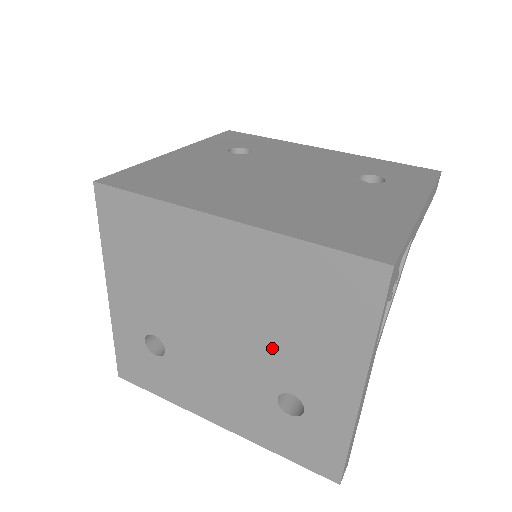
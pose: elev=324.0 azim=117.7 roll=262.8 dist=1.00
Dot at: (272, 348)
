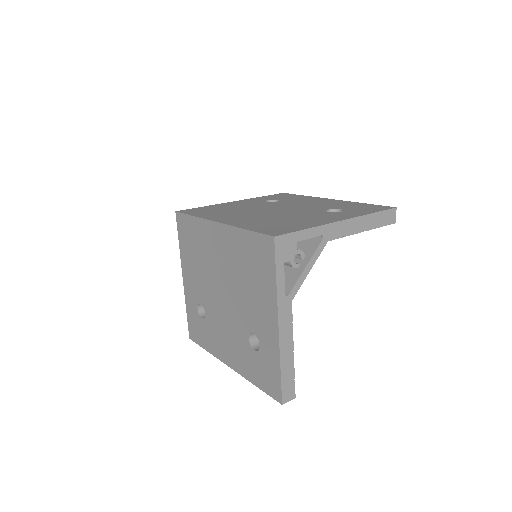
Dot at: (242, 301)
